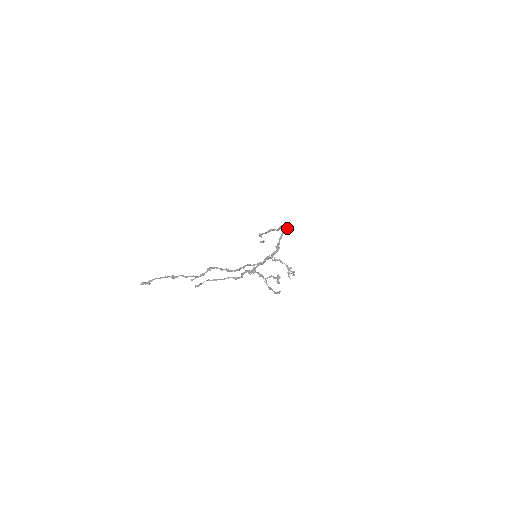
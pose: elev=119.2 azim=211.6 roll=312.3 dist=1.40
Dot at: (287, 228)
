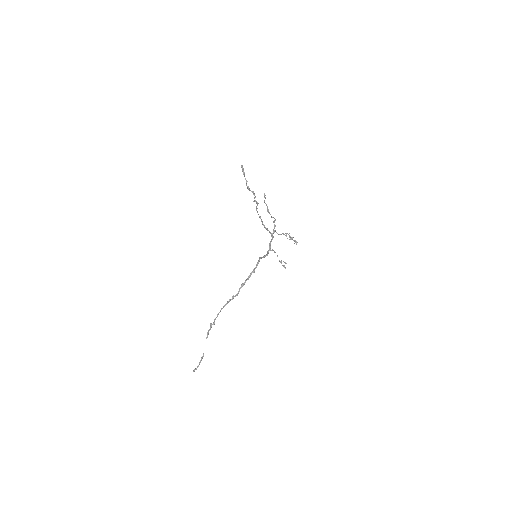
Dot at: (257, 265)
